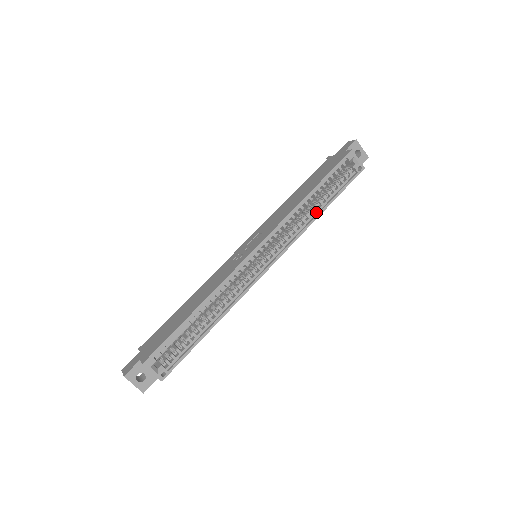
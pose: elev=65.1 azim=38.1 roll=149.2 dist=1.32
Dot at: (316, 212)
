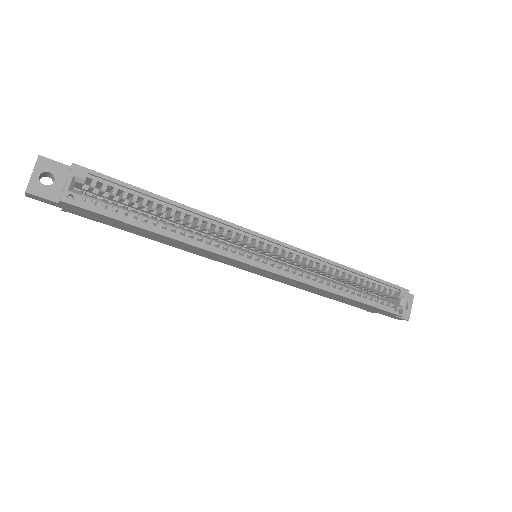
Dot at: (339, 290)
